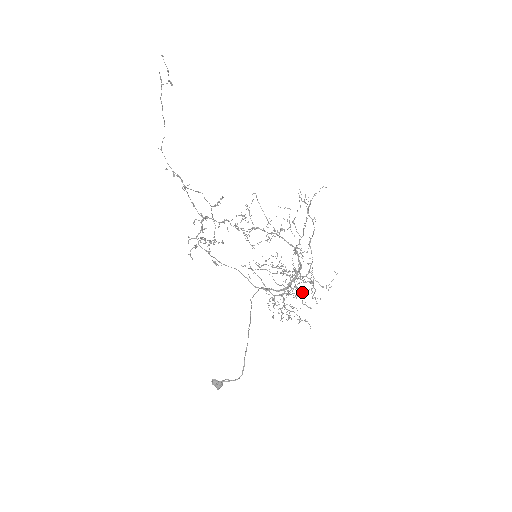
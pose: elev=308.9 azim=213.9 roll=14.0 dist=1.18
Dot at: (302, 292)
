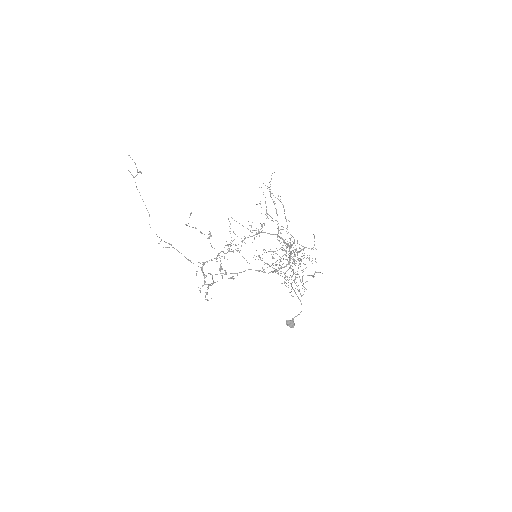
Dot at: (301, 261)
